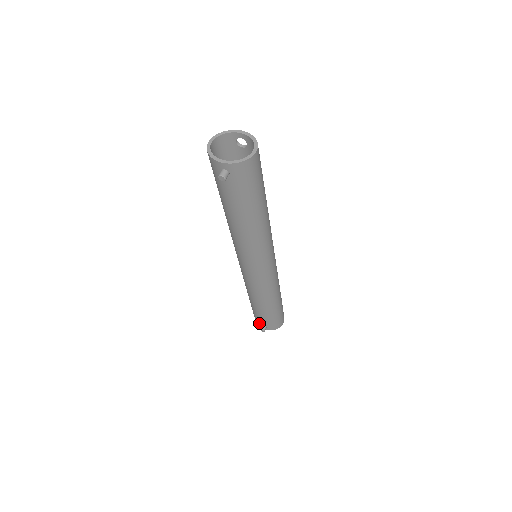
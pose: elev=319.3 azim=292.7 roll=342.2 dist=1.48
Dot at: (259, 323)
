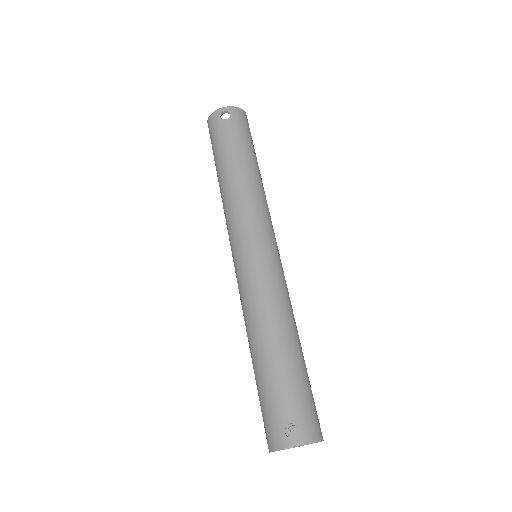
Dot at: occluded
